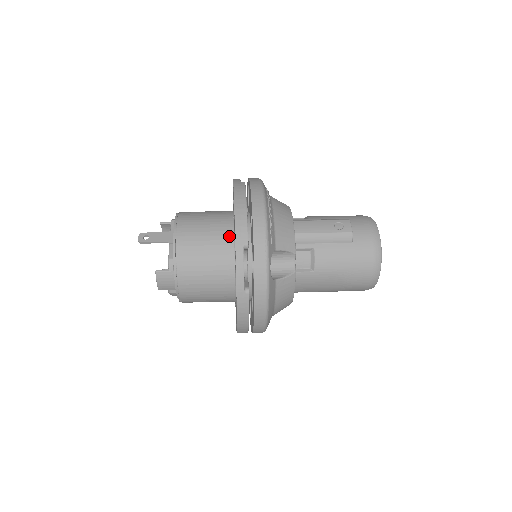
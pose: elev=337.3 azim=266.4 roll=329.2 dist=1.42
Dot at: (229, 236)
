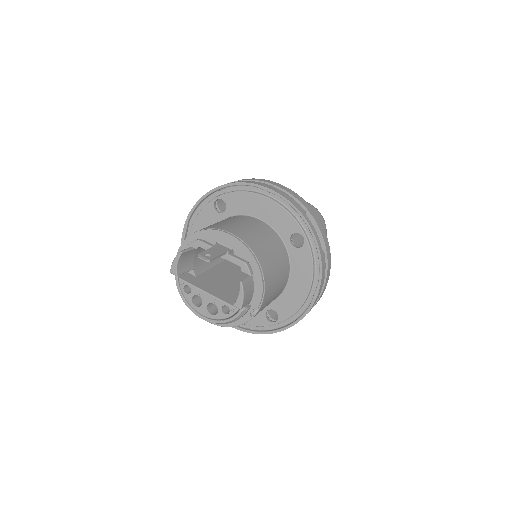
Dot at: (265, 225)
